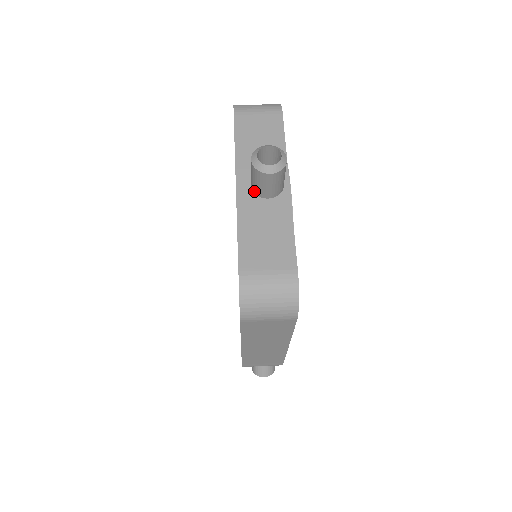
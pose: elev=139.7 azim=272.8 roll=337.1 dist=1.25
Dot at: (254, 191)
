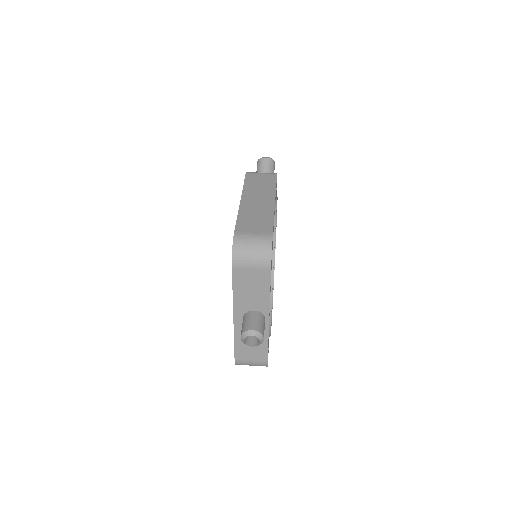
Dot at: occluded
